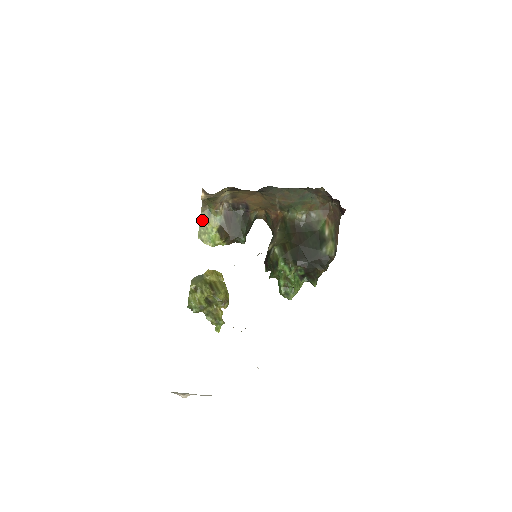
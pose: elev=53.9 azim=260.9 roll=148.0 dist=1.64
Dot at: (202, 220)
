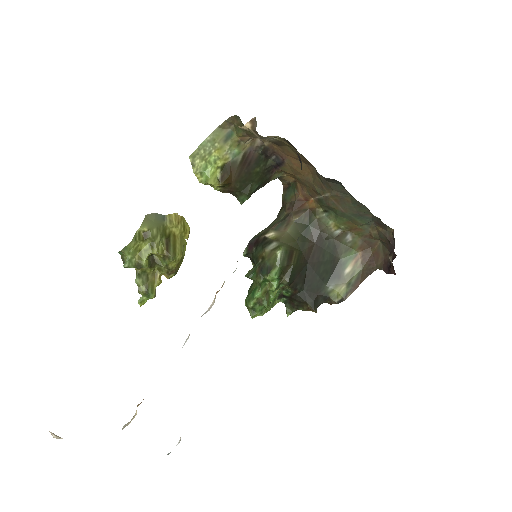
Dot at: (212, 138)
